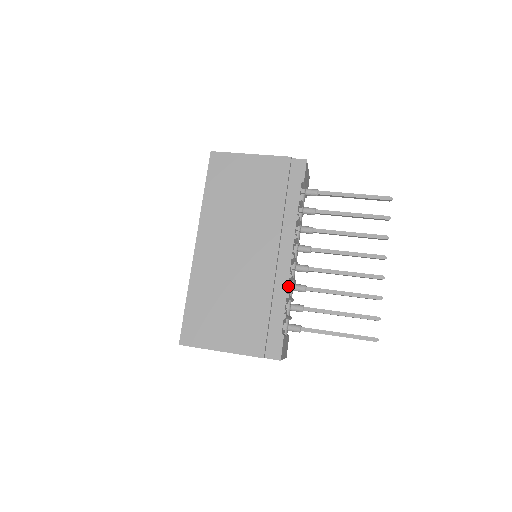
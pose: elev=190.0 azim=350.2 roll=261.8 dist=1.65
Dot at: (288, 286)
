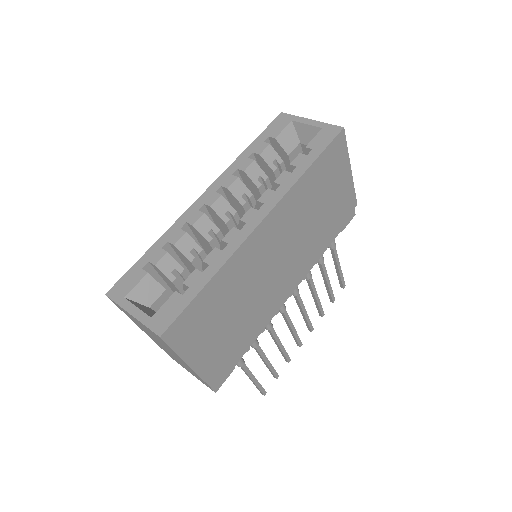
Dot at: occluded
